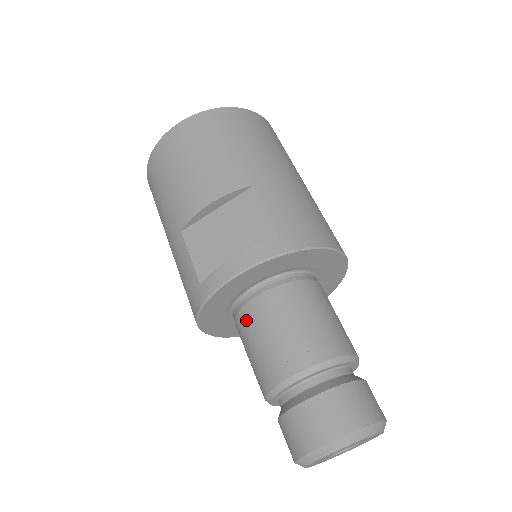
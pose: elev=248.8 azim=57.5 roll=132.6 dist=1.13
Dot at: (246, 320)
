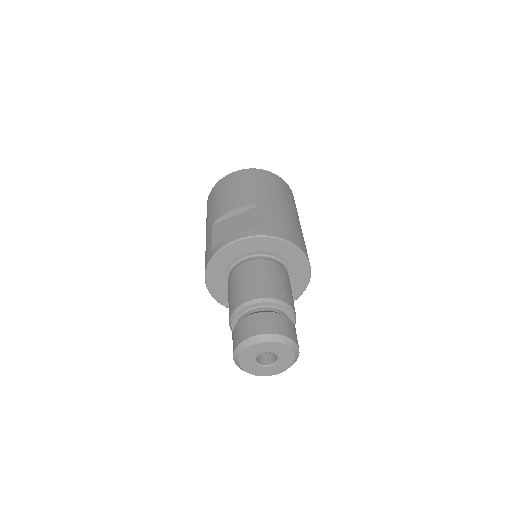
Dot at: (233, 277)
